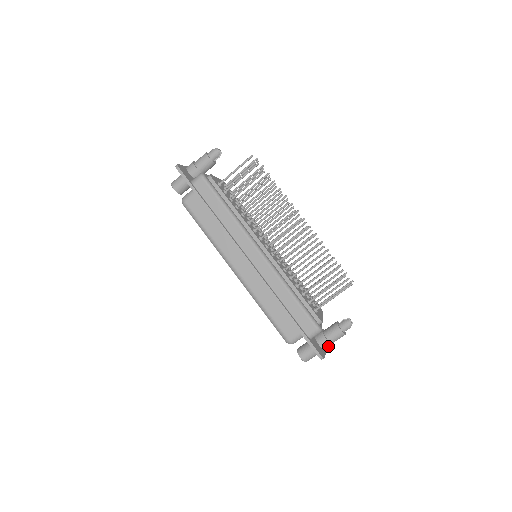
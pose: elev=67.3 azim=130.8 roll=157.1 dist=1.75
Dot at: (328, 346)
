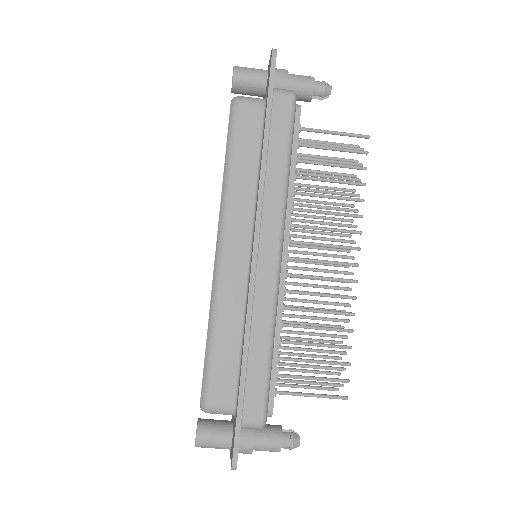
Dot at: (246, 451)
